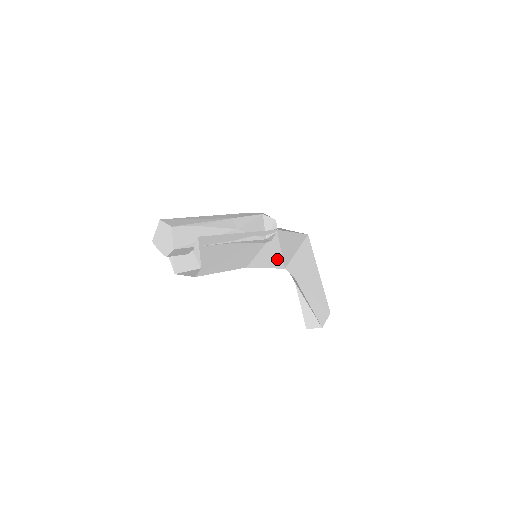
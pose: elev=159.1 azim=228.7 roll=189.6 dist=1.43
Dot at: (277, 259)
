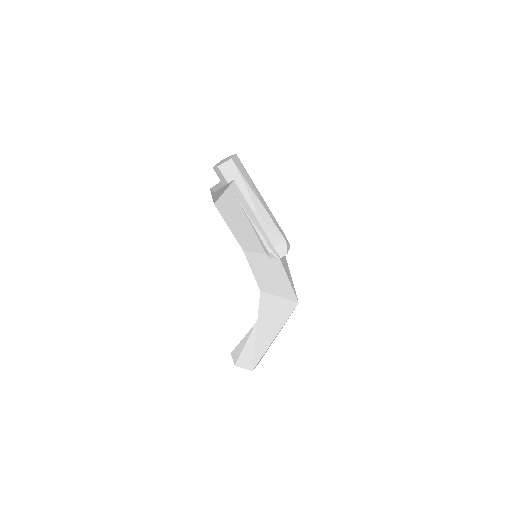
Dot at: (262, 276)
